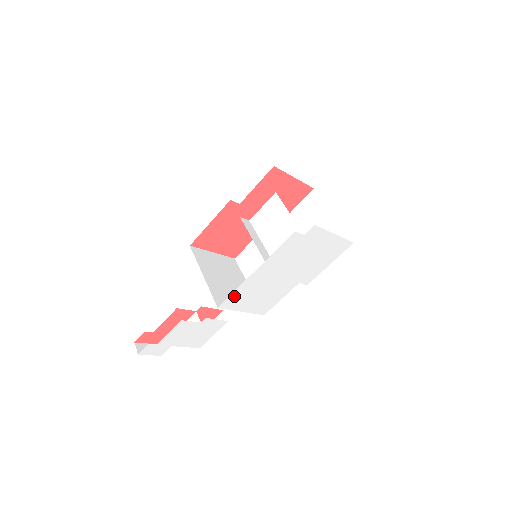
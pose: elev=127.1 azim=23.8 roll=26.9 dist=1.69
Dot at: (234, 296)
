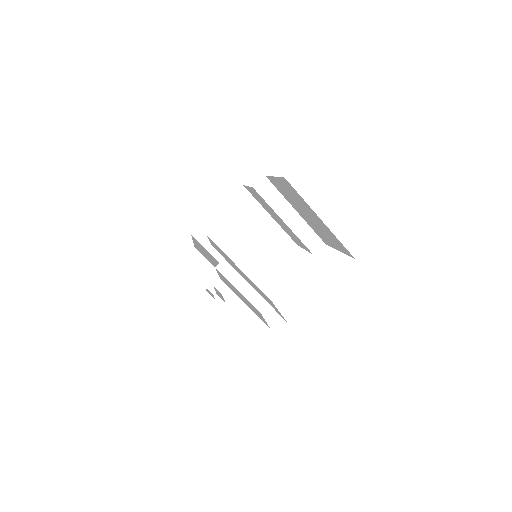
Dot at: occluded
